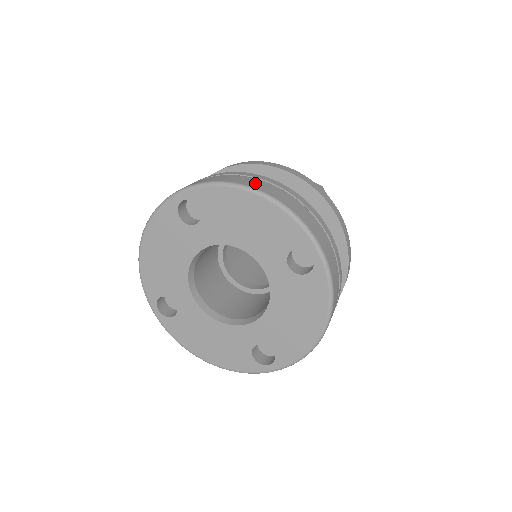
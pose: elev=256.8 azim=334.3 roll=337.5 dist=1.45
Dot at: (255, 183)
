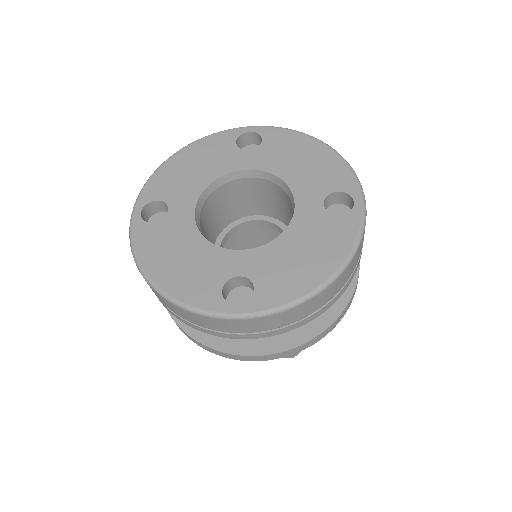
Dot at: occluded
